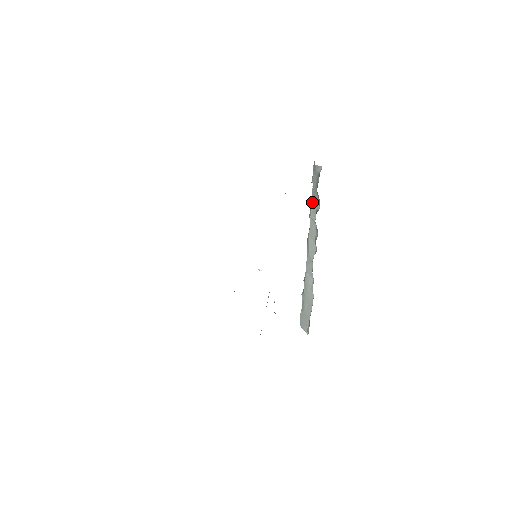
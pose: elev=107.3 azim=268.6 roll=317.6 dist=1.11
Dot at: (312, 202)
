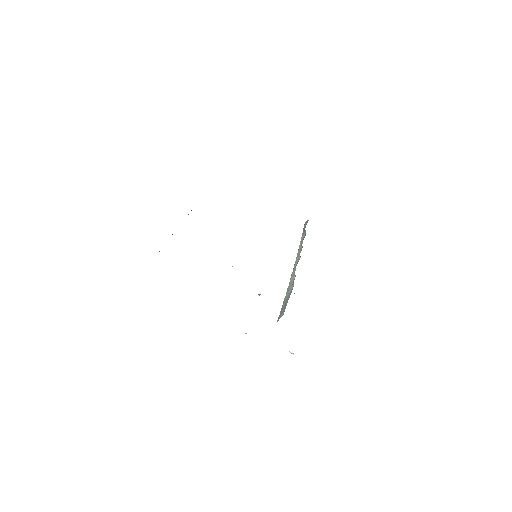
Dot at: (301, 241)
